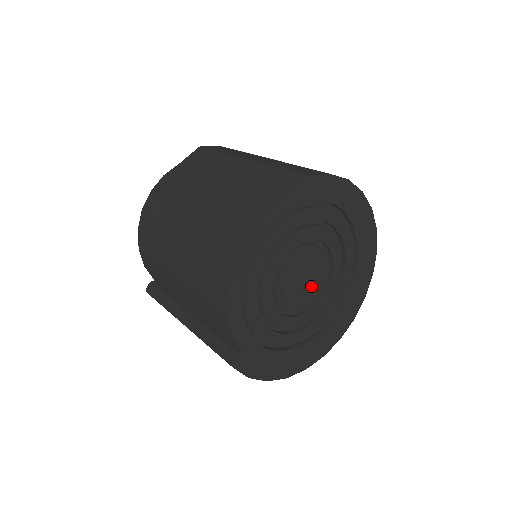
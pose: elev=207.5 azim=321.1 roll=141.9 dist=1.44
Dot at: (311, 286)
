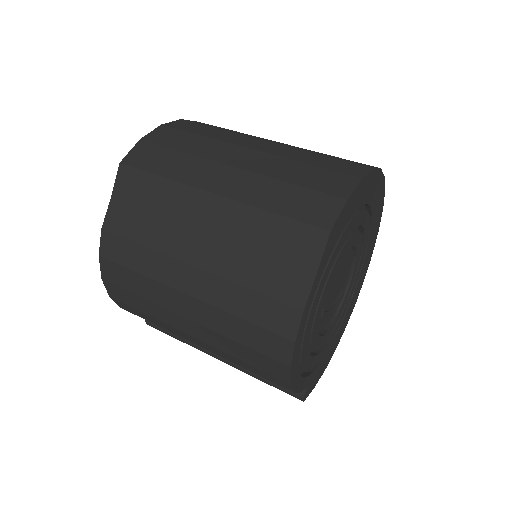
Dot at: (342, 285)
